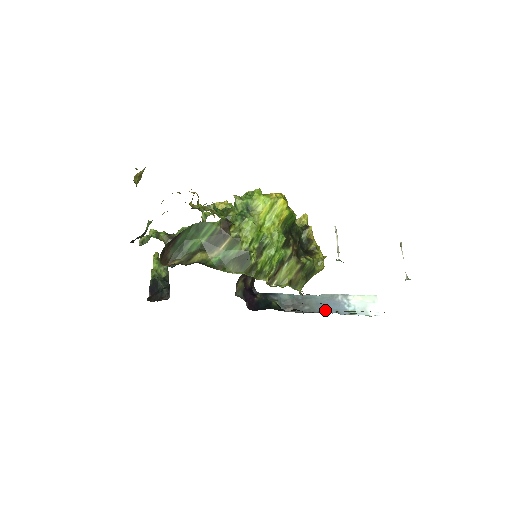
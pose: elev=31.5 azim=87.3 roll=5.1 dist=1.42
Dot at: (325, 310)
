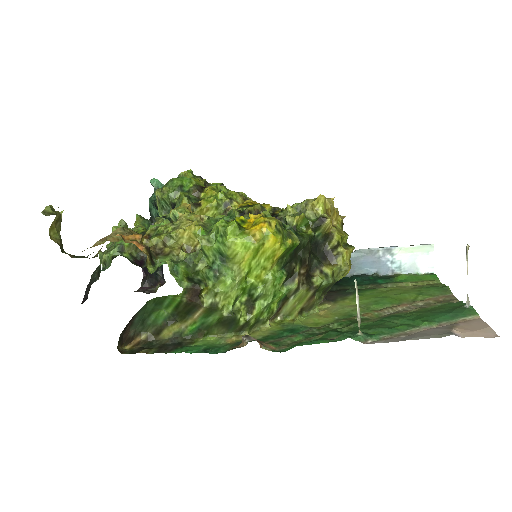
Dot at: (360, 271)
